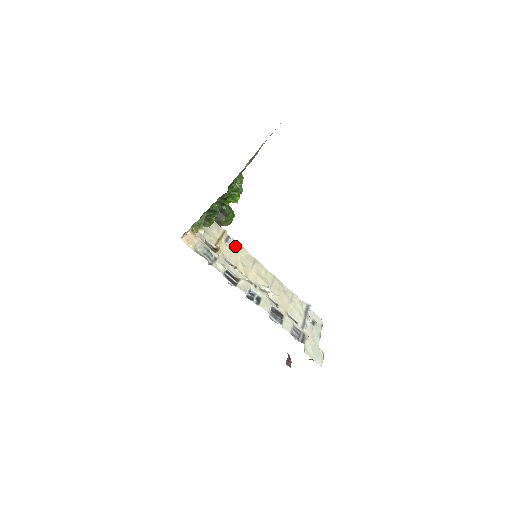
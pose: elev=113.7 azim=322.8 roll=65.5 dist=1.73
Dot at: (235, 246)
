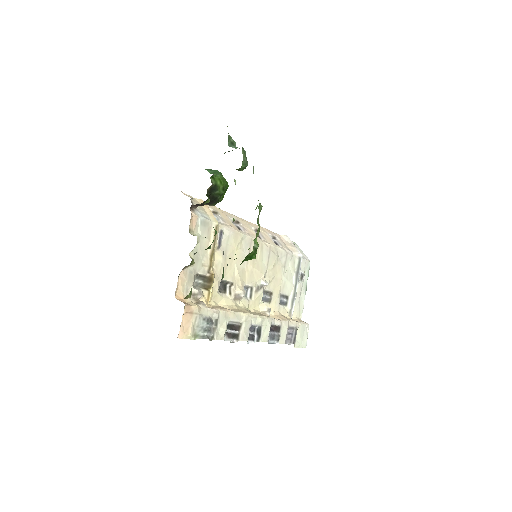
Dot at: (229, 242)
